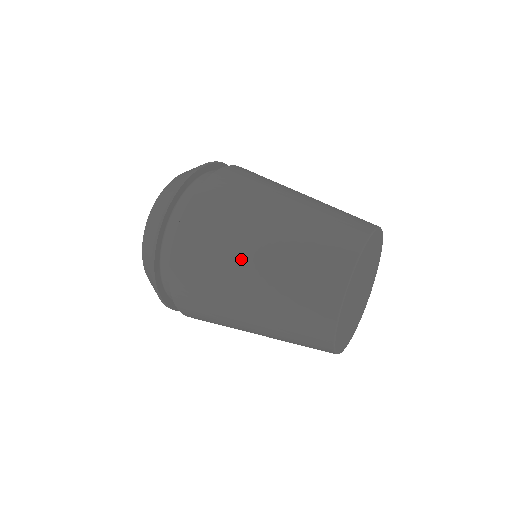
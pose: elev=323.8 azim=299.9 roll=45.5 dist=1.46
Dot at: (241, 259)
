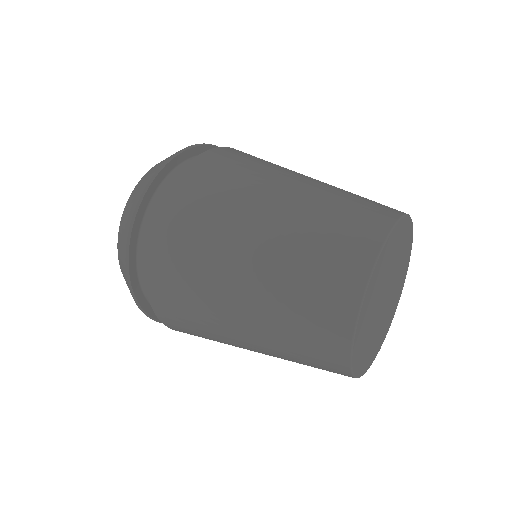
Dot at: (224, 279)
